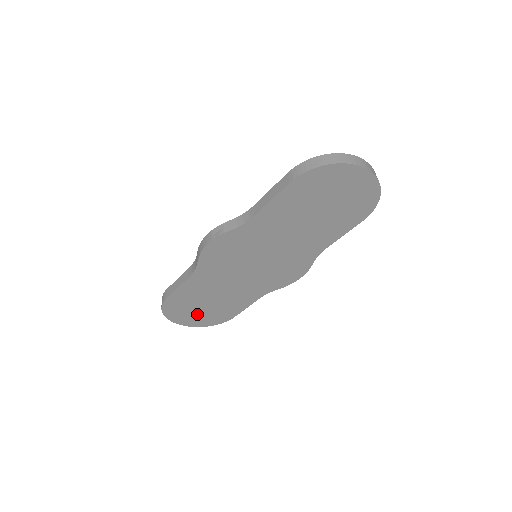
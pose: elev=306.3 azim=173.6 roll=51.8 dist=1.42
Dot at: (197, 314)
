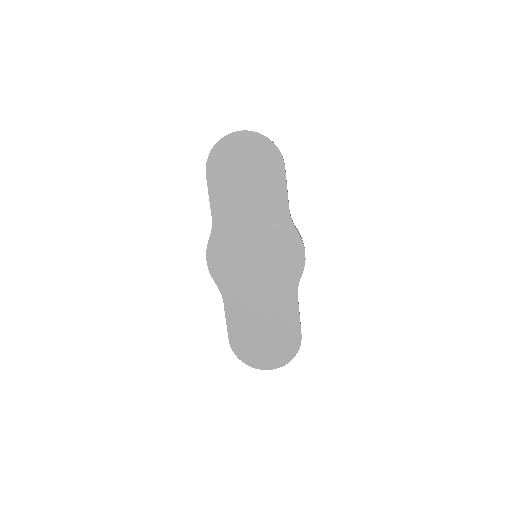
Dot at: (268, 347)
